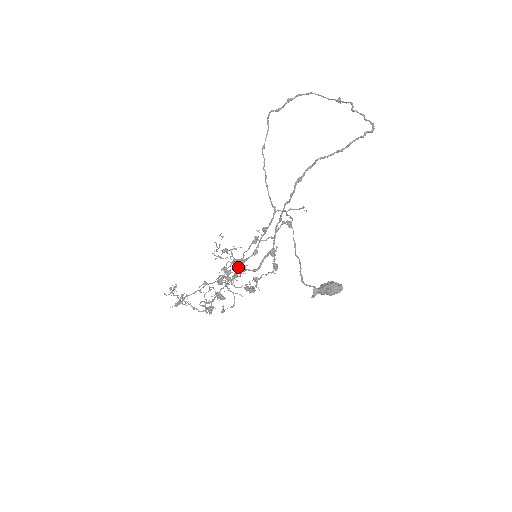
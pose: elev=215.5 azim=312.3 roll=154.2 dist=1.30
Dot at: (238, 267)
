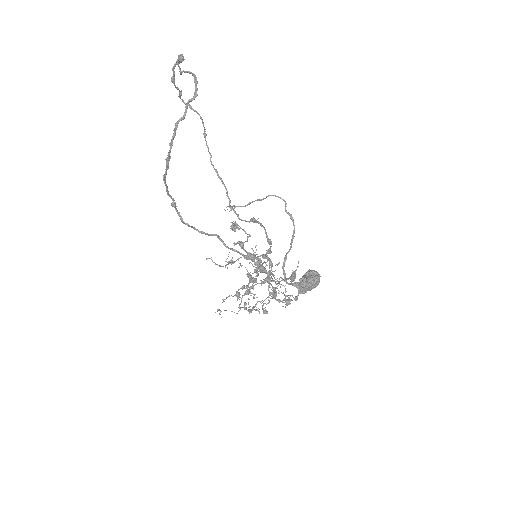
Dot at: occluded
